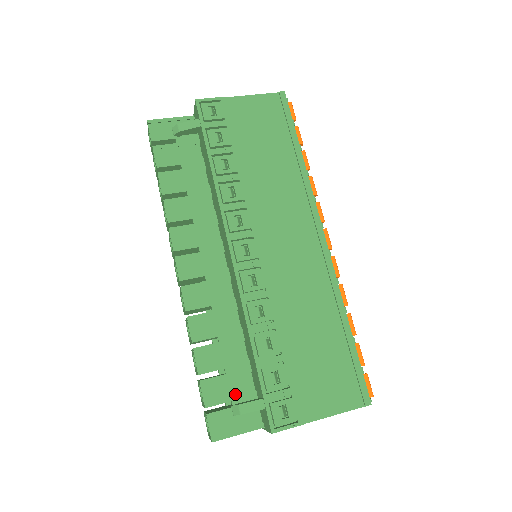
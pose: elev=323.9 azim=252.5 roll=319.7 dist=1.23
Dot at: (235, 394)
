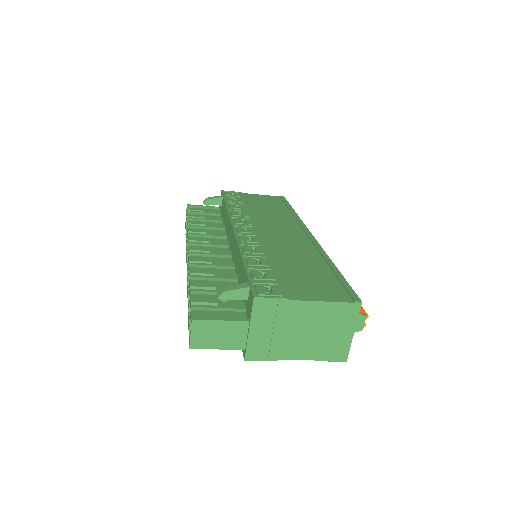
Dot at: occluded
